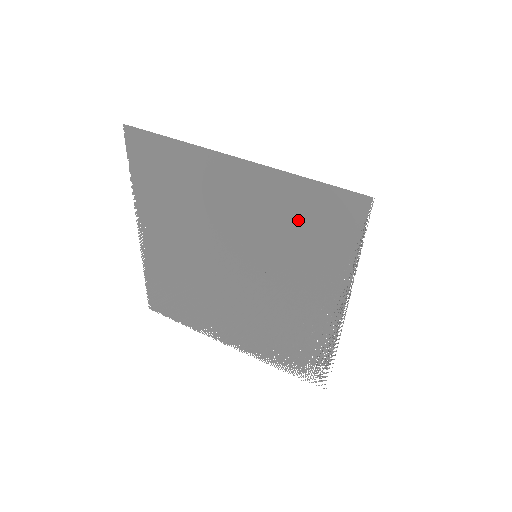
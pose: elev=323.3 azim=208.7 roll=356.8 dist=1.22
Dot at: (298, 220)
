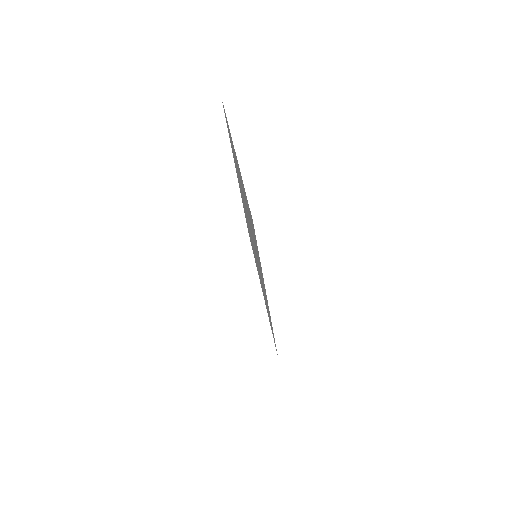
Dot at: occluded
